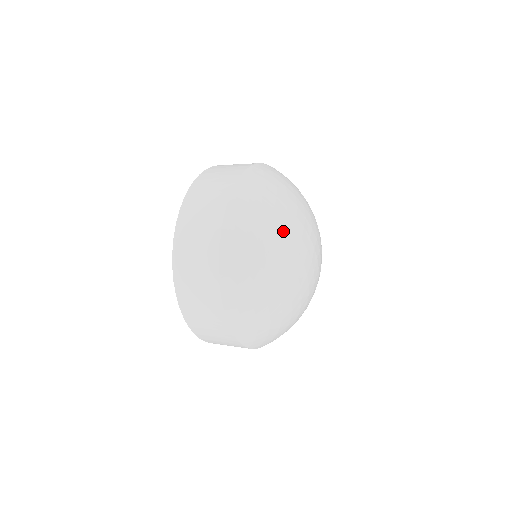
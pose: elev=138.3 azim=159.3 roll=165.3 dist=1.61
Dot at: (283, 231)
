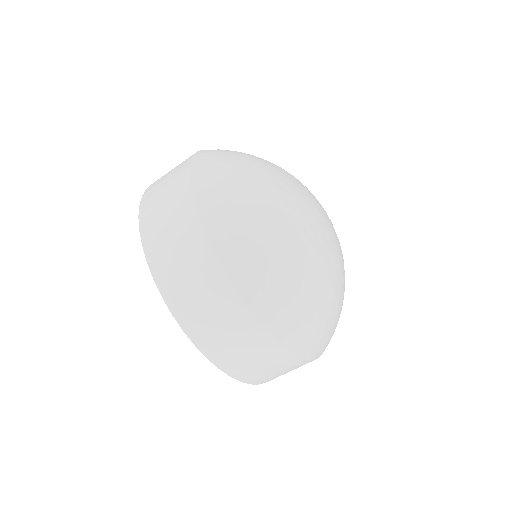
Dot at: (319, 272)
